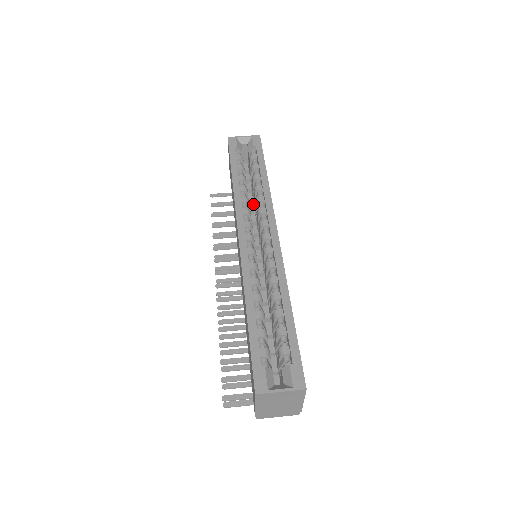
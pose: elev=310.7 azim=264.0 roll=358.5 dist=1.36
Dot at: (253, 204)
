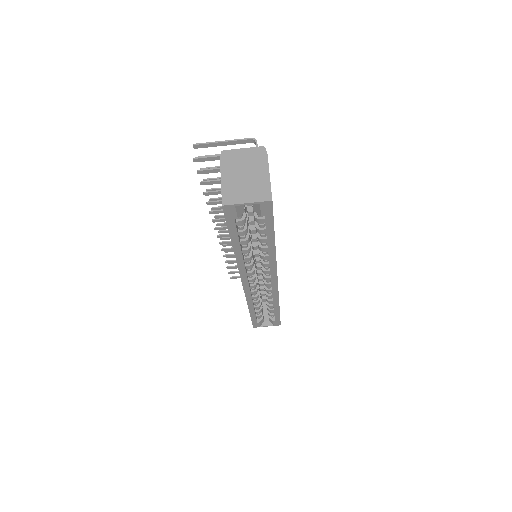
Dot at: occluded
